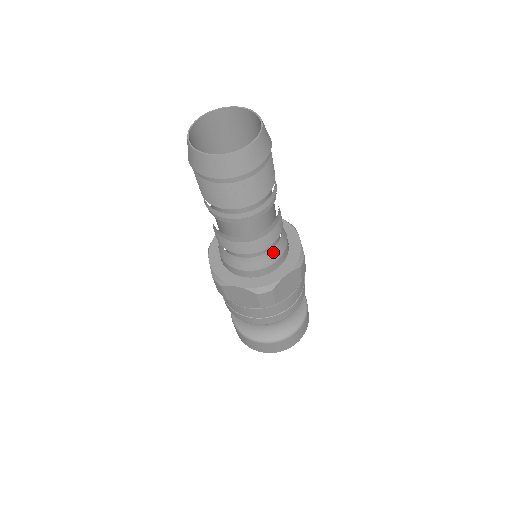
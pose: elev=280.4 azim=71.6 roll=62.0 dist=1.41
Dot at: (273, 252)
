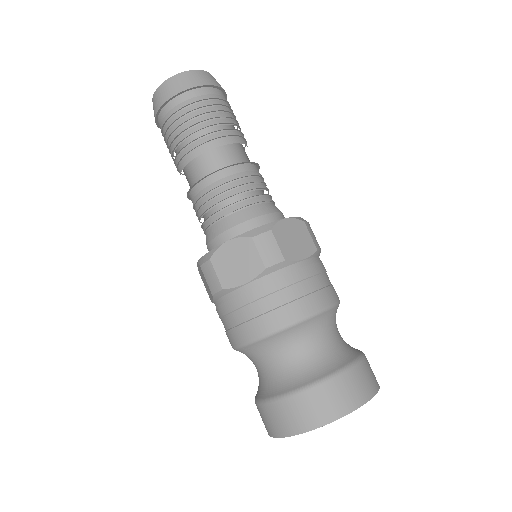
Dot at: (263, 204)
